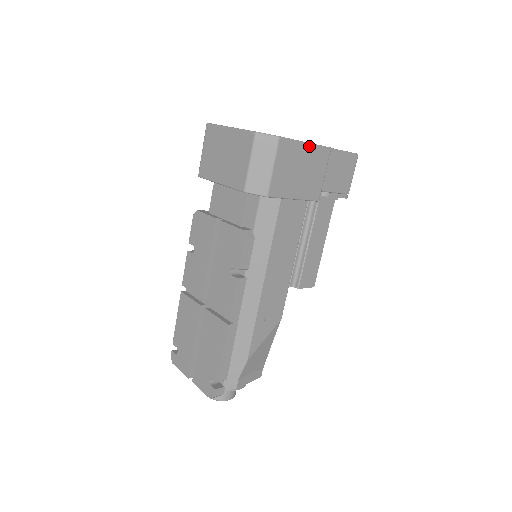
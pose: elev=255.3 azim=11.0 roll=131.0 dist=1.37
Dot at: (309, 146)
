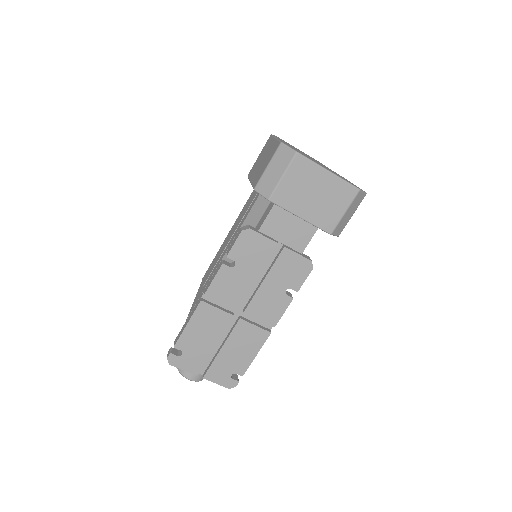
Dot at: occluded
